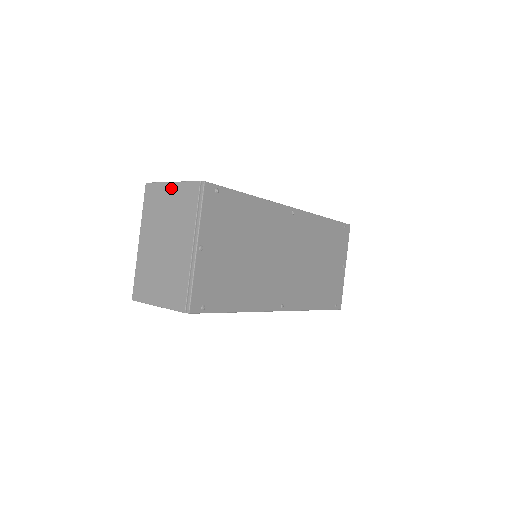
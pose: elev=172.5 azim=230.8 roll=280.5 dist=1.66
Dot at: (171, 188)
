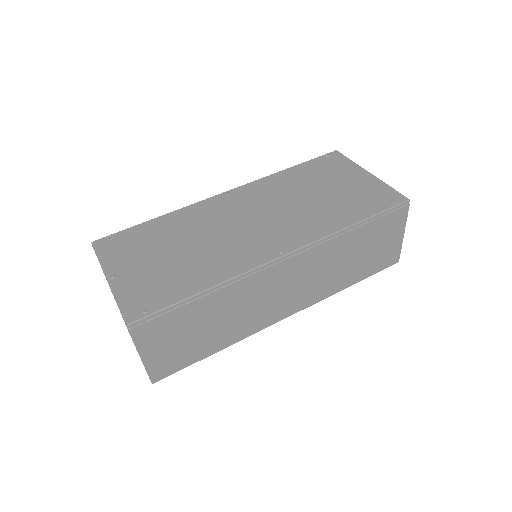
Dot at: occluded
